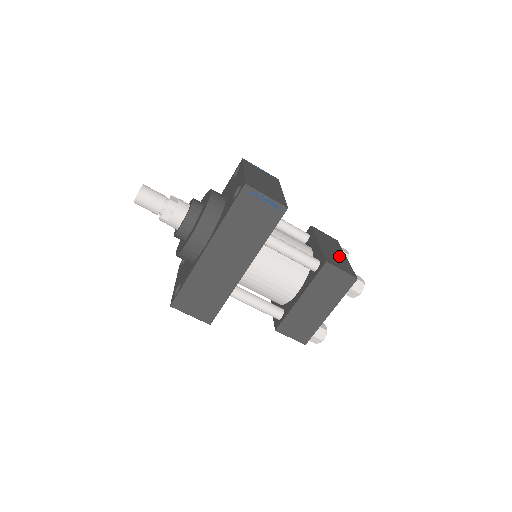
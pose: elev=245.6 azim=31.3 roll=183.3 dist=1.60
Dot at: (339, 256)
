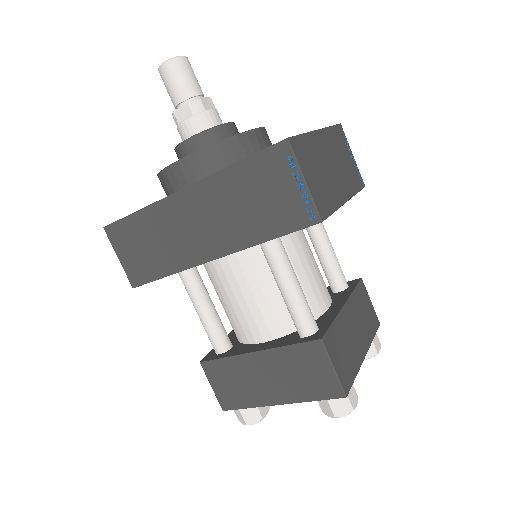
Dot at: (355, 345)
